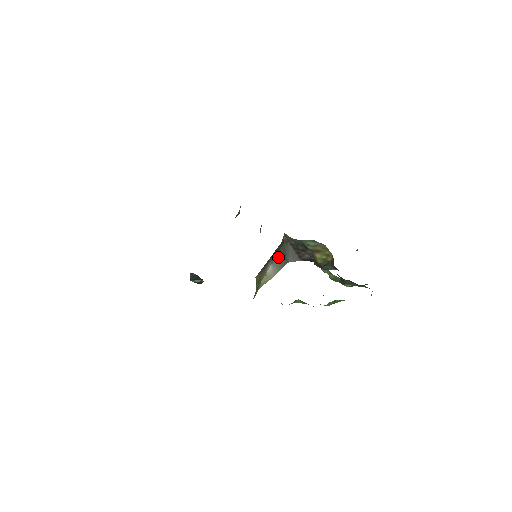
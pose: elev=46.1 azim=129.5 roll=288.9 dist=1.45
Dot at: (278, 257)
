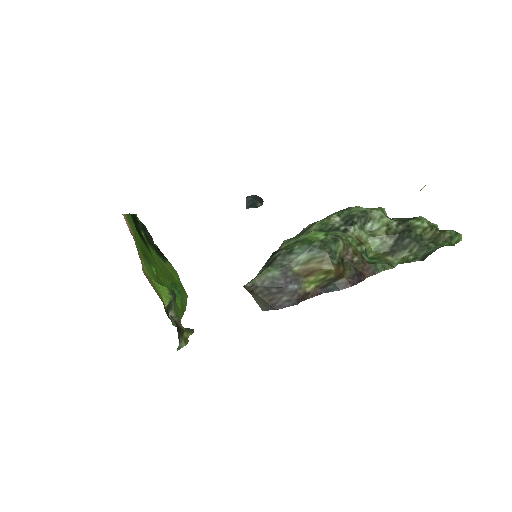
Dot at: occluded
